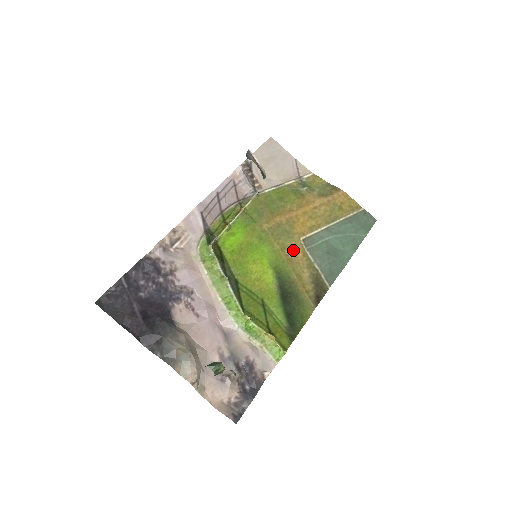
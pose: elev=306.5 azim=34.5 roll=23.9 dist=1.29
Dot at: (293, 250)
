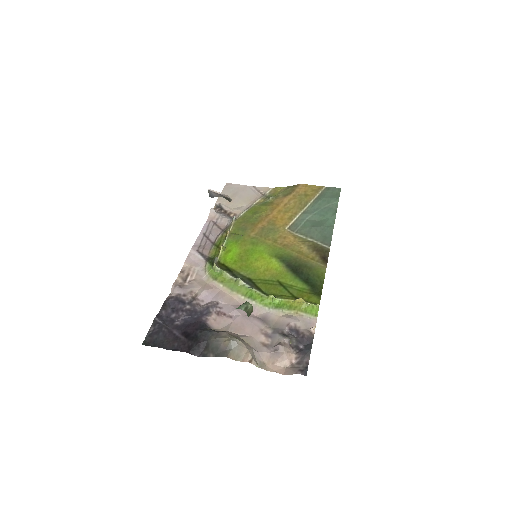
Dot at: (284, 238)
